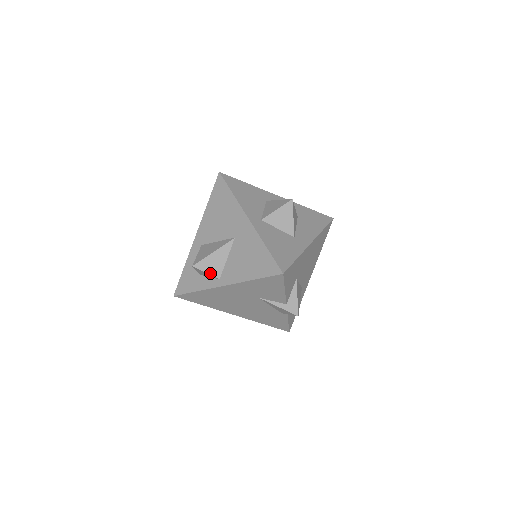
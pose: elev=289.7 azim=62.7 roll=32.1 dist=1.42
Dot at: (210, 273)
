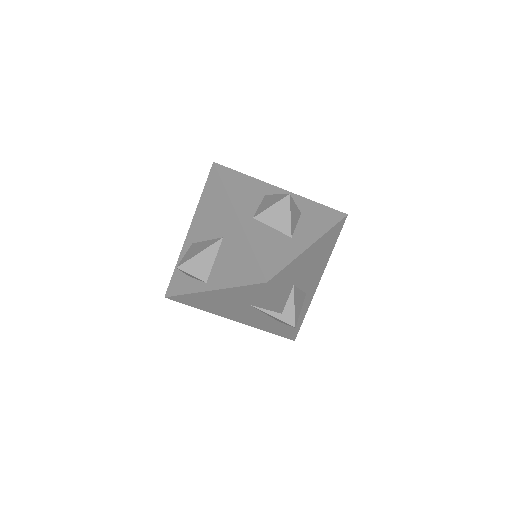
Dot at: (196, 276)
